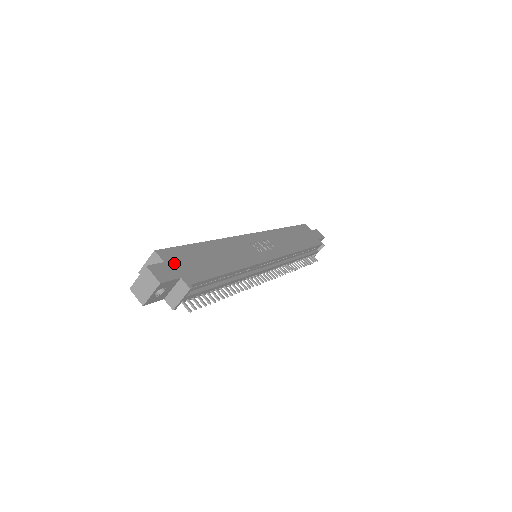
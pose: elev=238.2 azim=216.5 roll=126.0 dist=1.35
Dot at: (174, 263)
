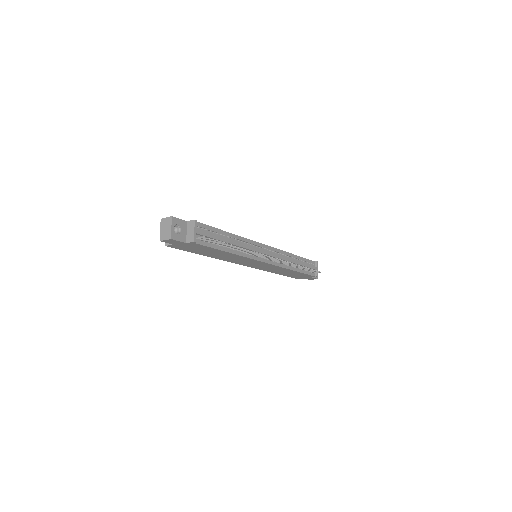
Dot at: occluded
